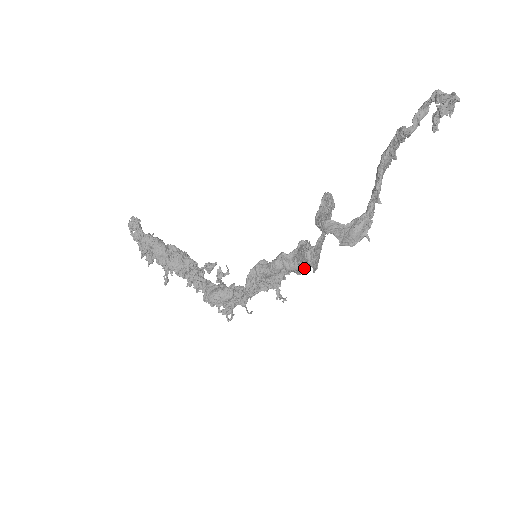
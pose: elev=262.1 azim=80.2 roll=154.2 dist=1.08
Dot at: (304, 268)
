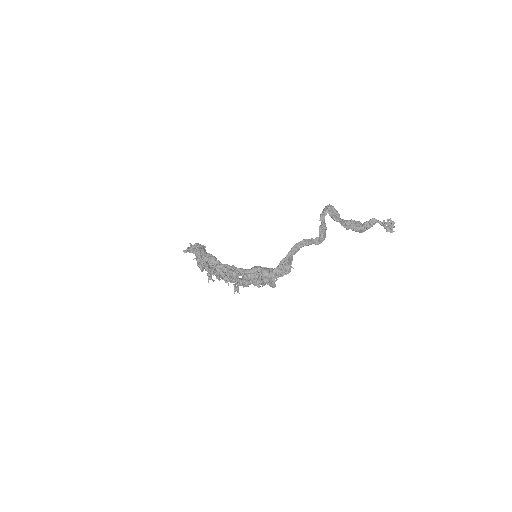
Dot at: (270, 279)
